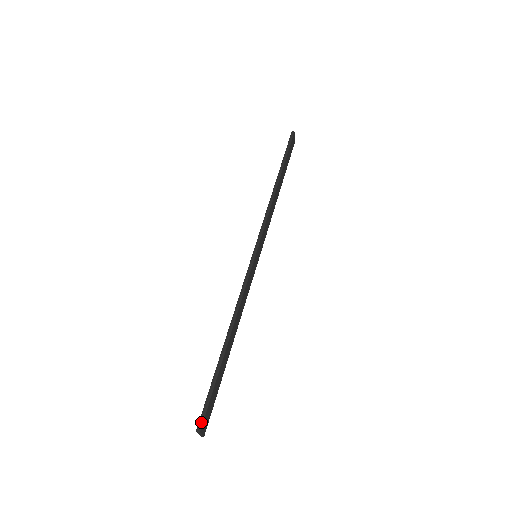
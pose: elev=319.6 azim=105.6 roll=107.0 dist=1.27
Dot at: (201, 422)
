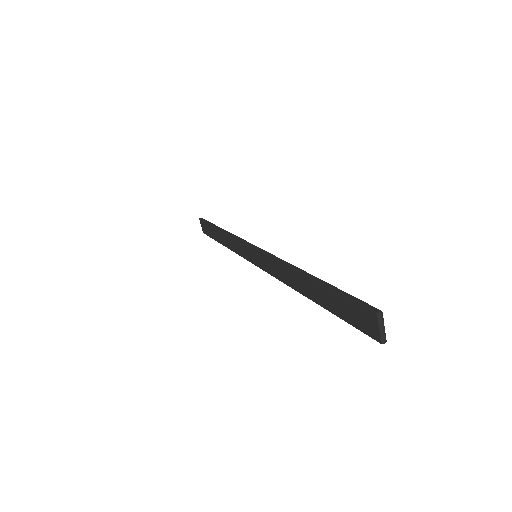
Dot at: (371, 307)
